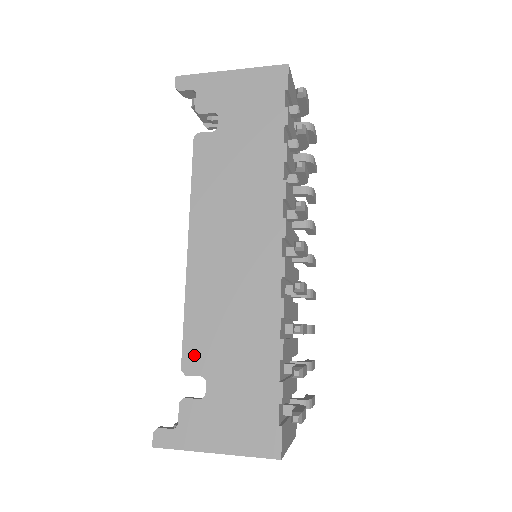
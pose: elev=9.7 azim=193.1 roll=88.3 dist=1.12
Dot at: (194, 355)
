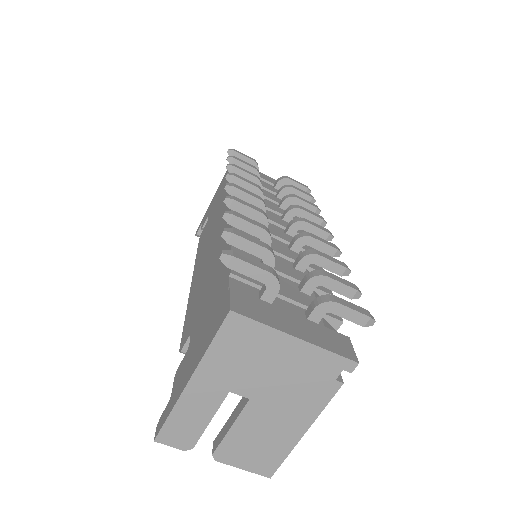
Dot at: (186, 331)
